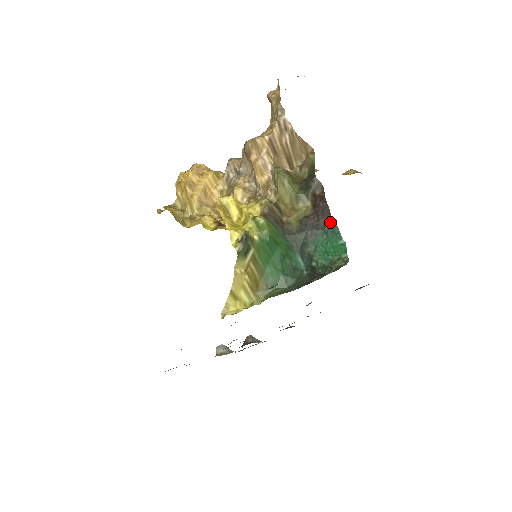
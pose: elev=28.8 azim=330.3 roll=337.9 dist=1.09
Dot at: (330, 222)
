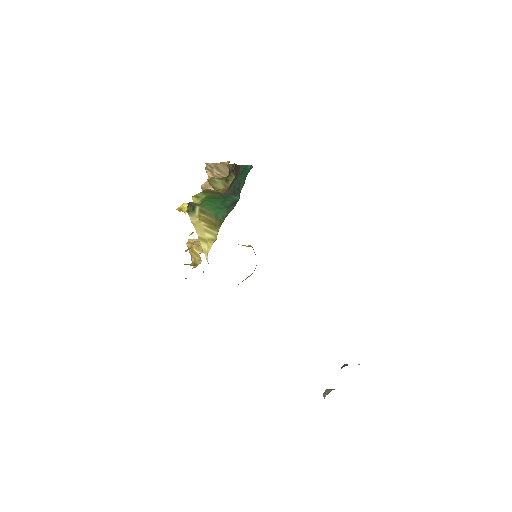
Dot at: (241, 168)
